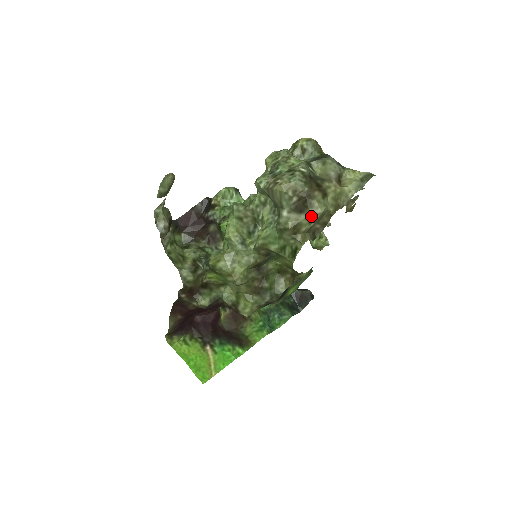
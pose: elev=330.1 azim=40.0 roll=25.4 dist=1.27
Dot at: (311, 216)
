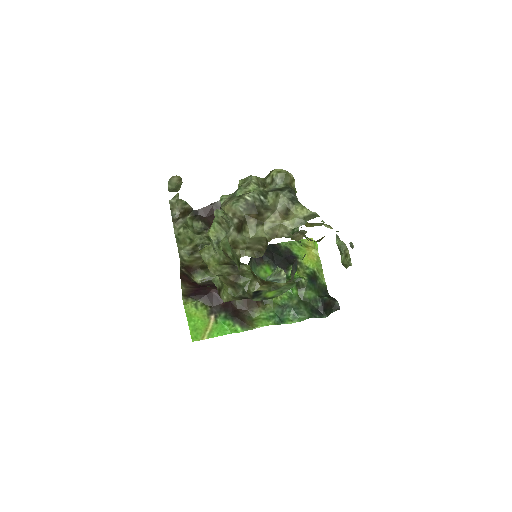
Dot at: (244, 238)
